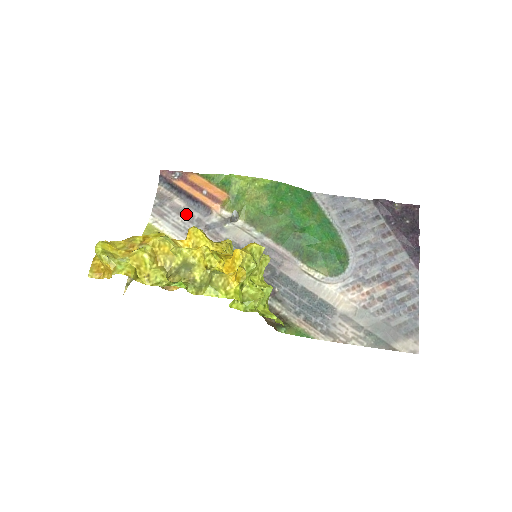
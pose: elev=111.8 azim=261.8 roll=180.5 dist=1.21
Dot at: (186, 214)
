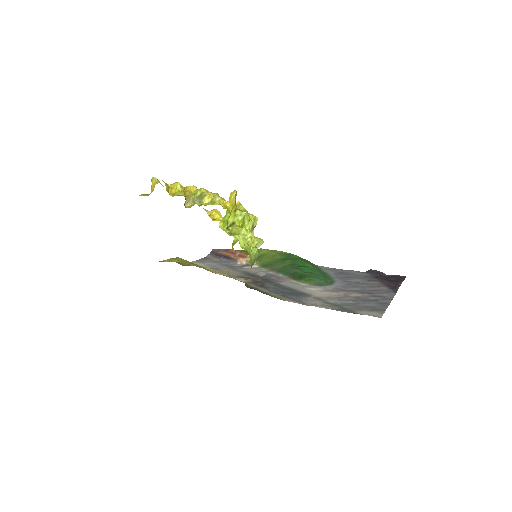
Dot at: (219, 263)
